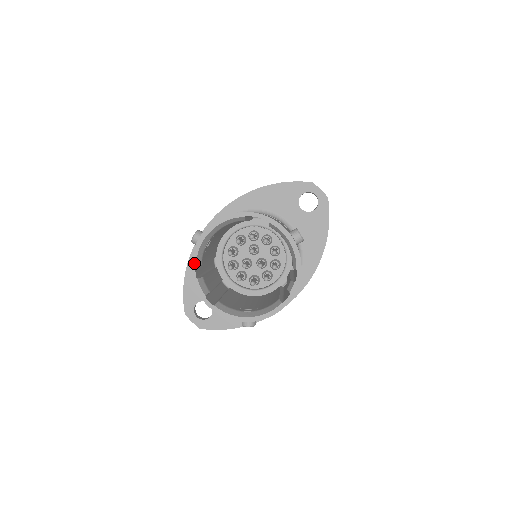
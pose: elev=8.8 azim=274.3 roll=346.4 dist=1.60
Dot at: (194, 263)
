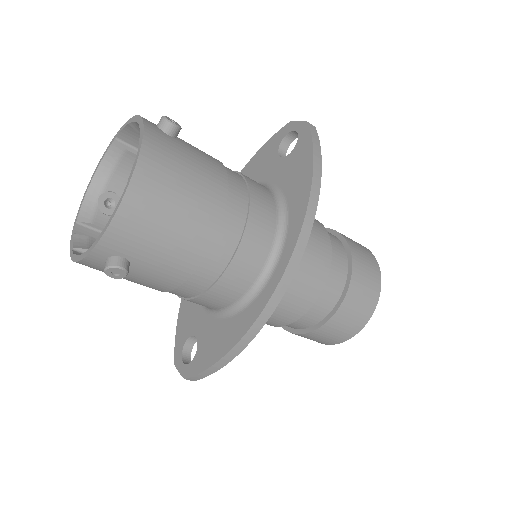
Dot at: (76, 219)
